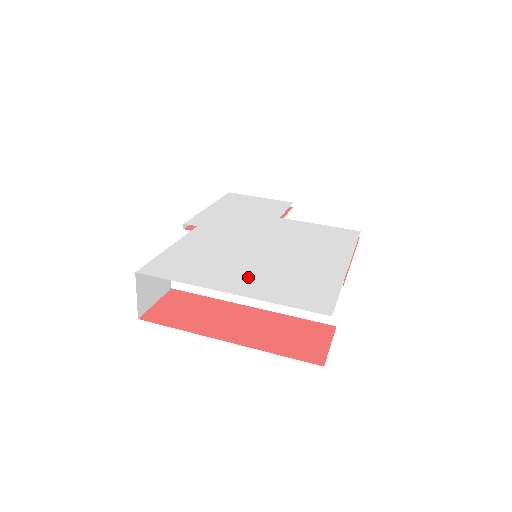
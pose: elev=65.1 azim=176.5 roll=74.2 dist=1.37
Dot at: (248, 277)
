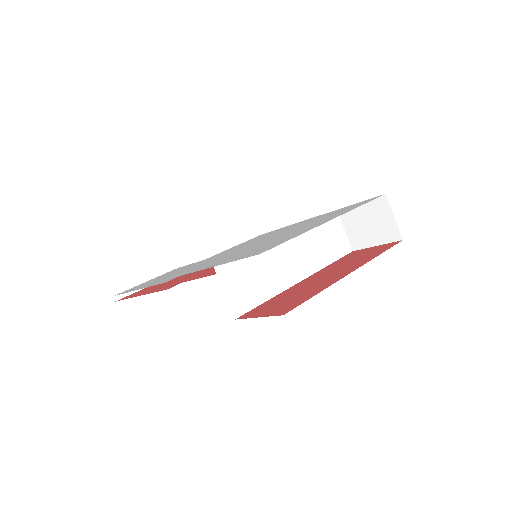
Dot at: occluded
